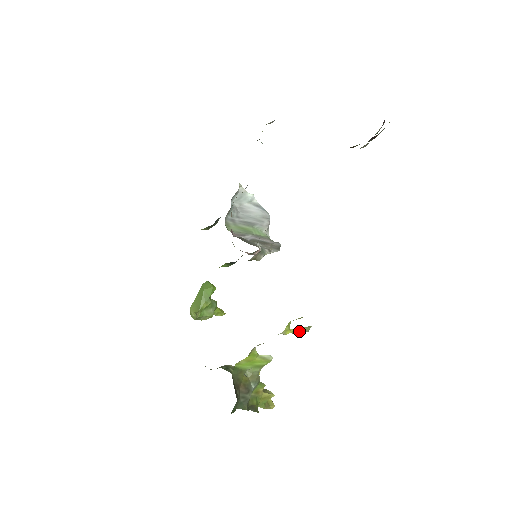
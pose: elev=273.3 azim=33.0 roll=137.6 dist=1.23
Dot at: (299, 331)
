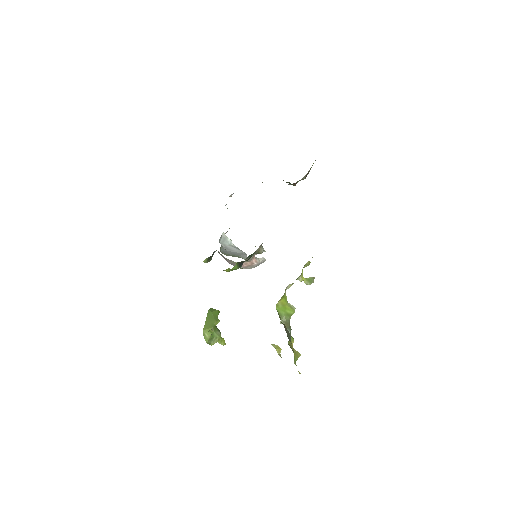
Dot at: (309, 280)
